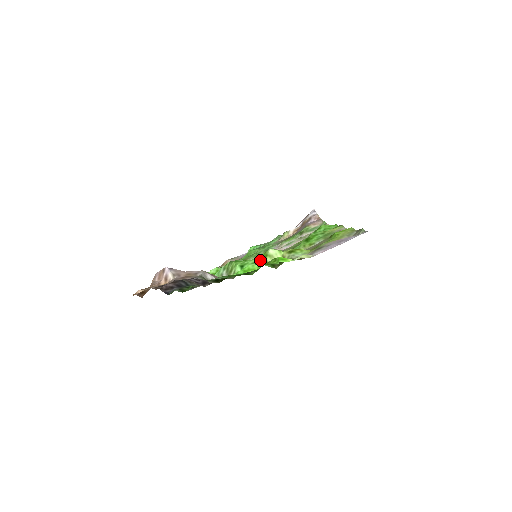
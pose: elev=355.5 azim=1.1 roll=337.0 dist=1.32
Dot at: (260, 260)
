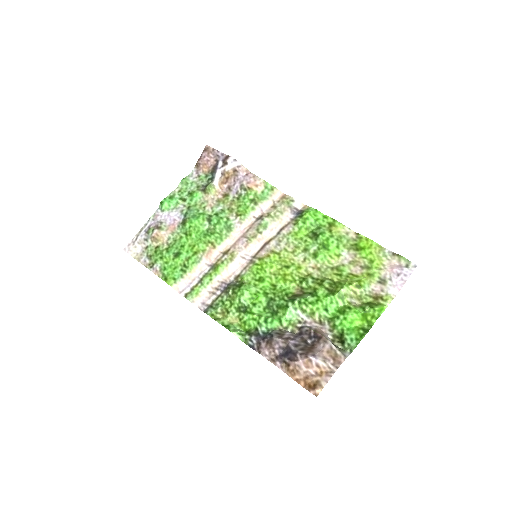
Dot at: (339, 300)
